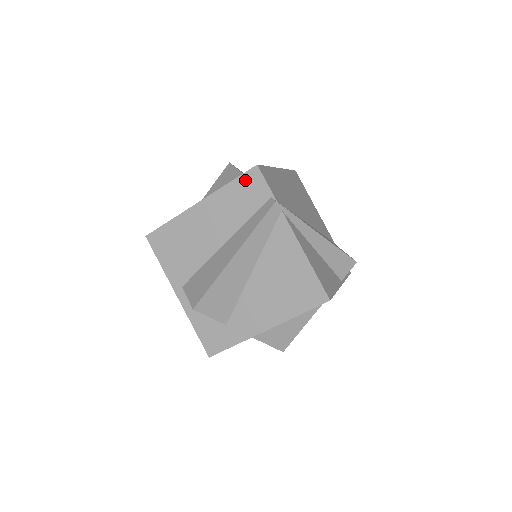
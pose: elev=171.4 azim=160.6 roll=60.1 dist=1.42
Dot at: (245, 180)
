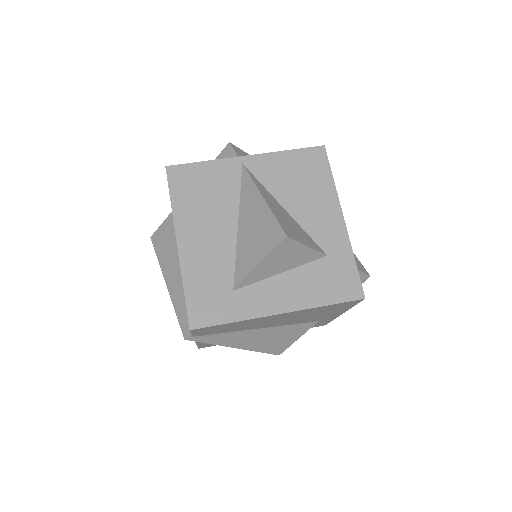
Dot at: (187, 310)
